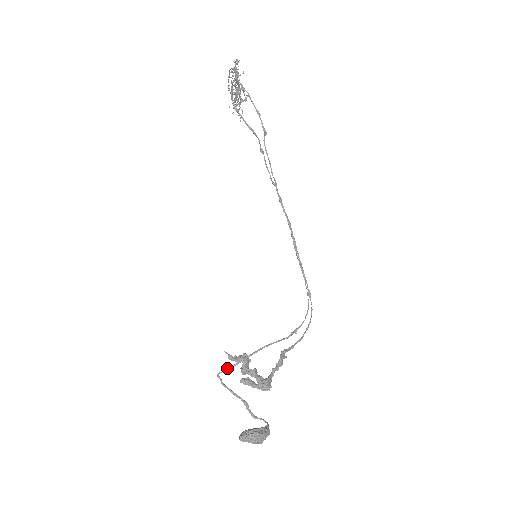
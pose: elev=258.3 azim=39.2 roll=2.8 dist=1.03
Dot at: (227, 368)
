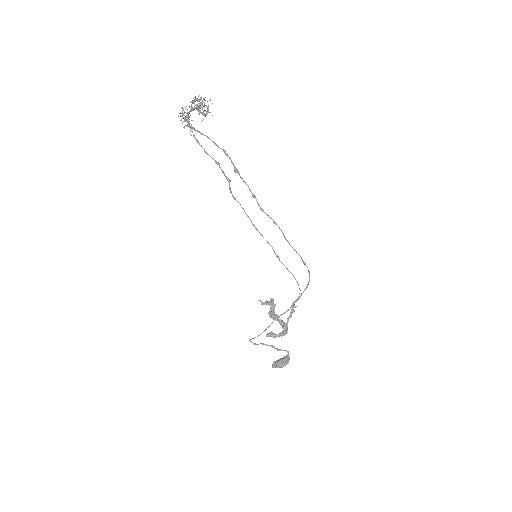
Dot at: (254, 338)
